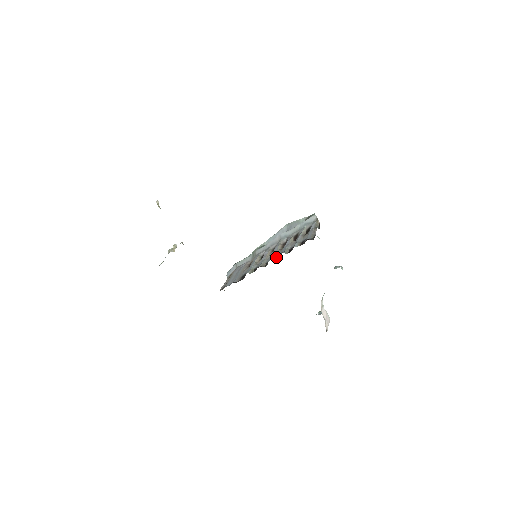
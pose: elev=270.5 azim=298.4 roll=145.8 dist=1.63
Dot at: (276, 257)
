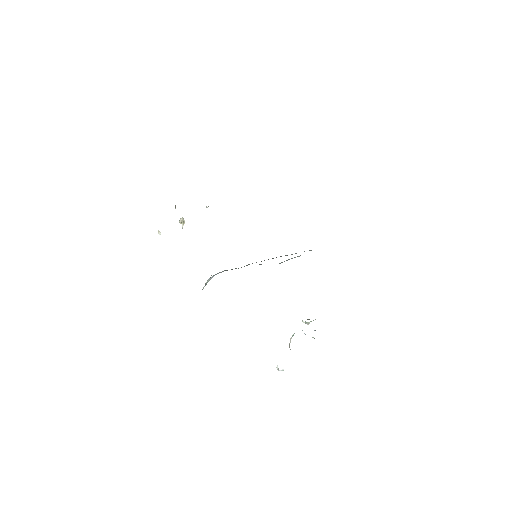
Dot at: occluded
